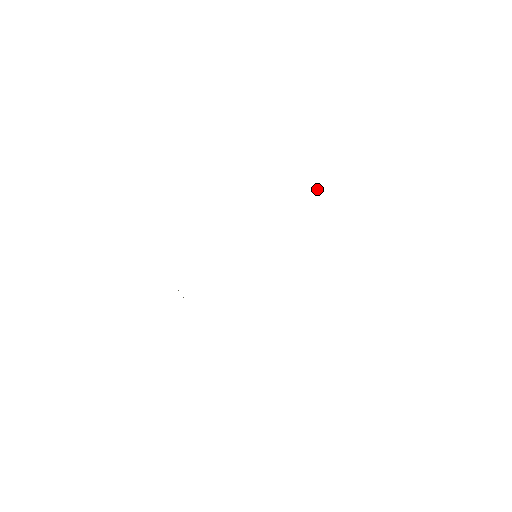
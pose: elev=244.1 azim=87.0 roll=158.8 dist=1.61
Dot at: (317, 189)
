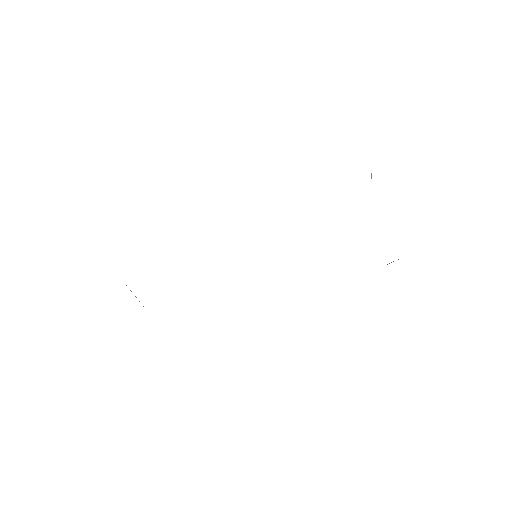
Dot at: occluded
